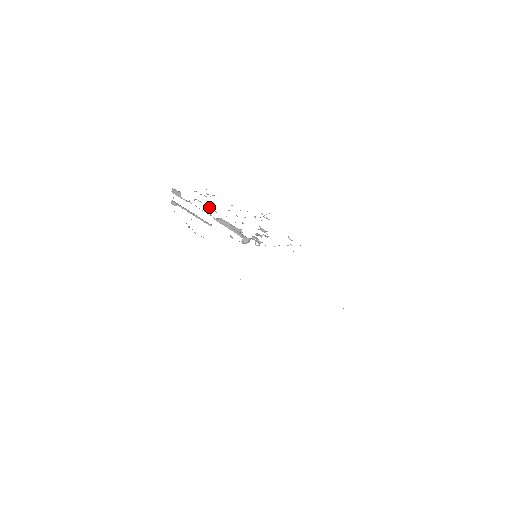
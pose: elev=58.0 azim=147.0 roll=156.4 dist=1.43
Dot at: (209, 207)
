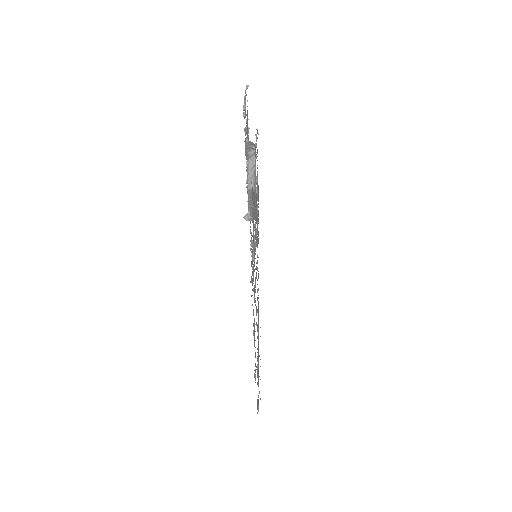
Dot at: occluded
